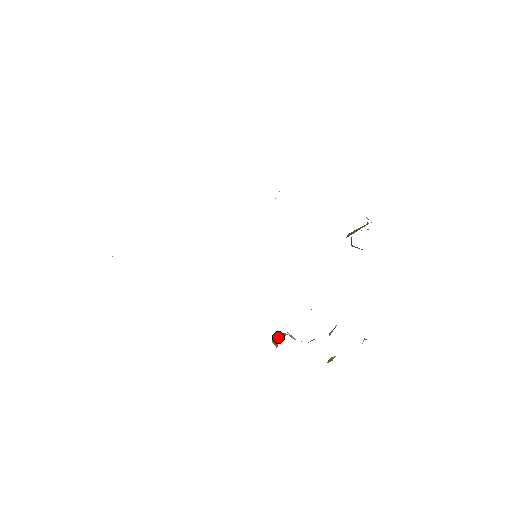
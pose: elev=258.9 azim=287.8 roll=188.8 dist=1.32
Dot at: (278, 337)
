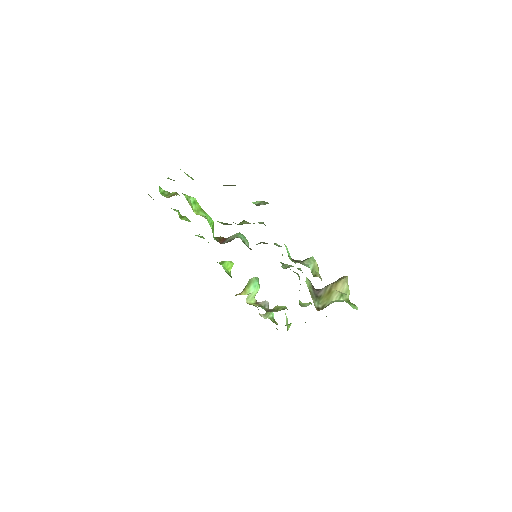
Dot at: (248, 287)
